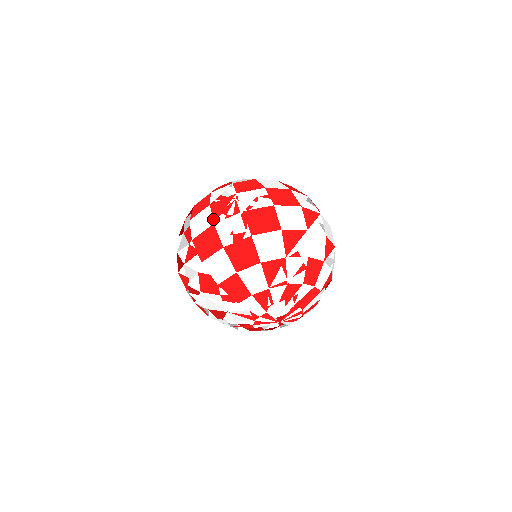
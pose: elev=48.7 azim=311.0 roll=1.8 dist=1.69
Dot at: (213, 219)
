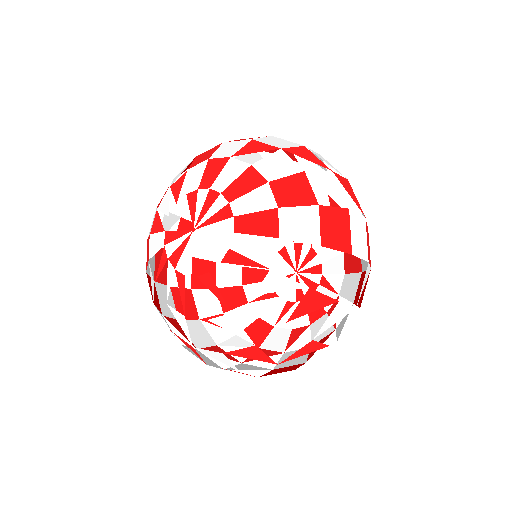
Dot at: occluded
